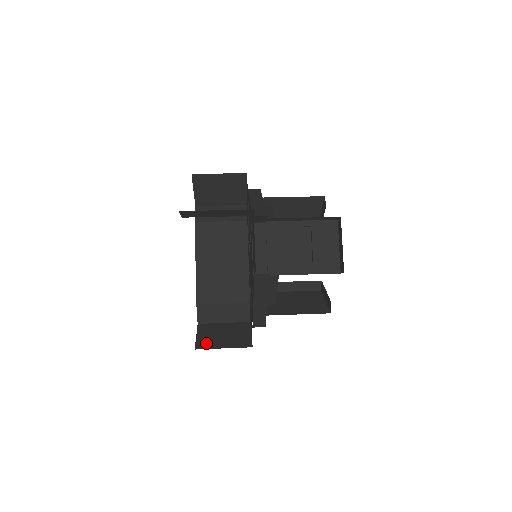
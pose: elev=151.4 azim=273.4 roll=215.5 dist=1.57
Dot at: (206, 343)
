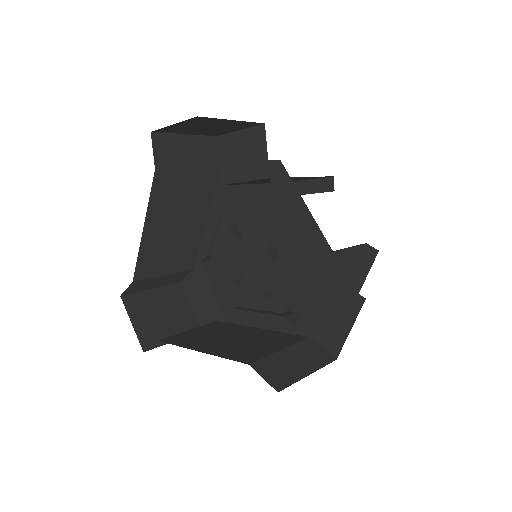
Dot at: (151, 336)
